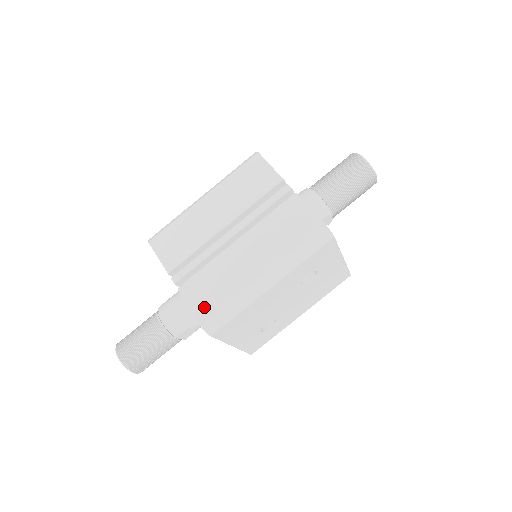
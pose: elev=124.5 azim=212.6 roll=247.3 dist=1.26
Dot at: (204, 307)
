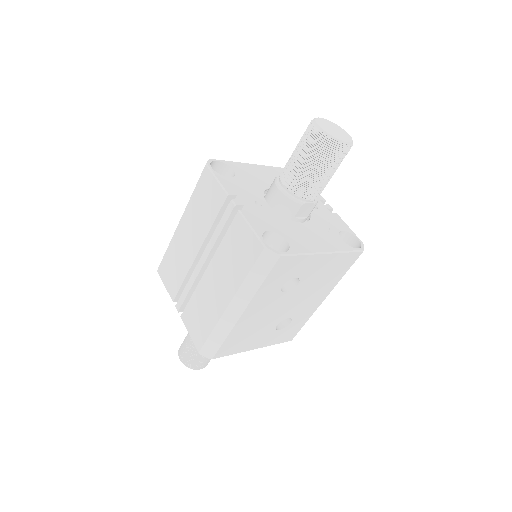
Dot at: (198, 336)
